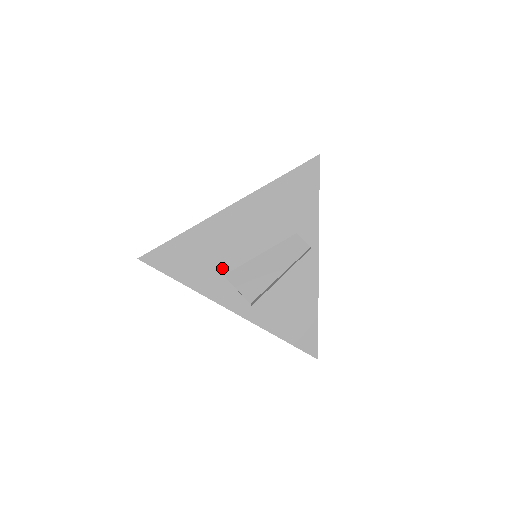
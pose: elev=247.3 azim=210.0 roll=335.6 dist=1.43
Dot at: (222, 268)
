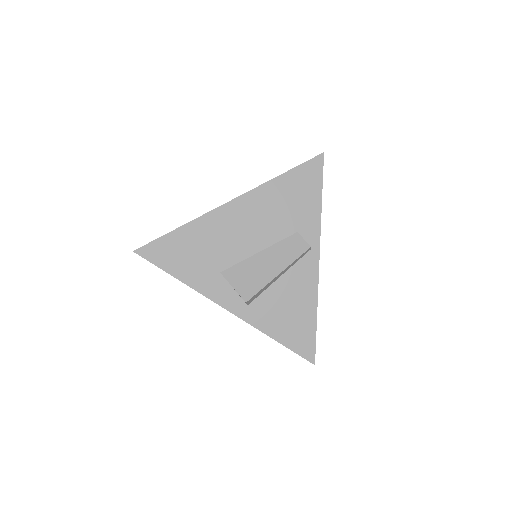
Dot at: (219, 265)
